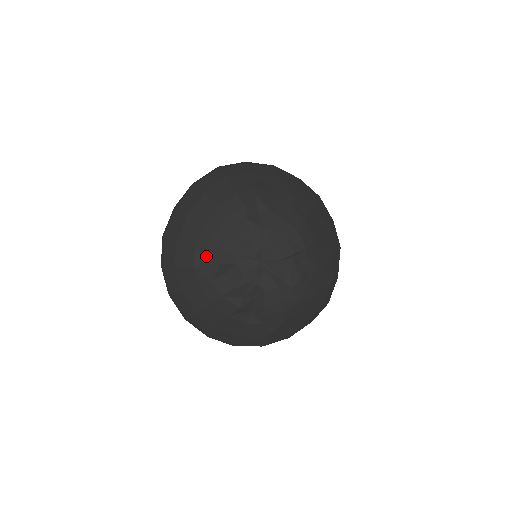
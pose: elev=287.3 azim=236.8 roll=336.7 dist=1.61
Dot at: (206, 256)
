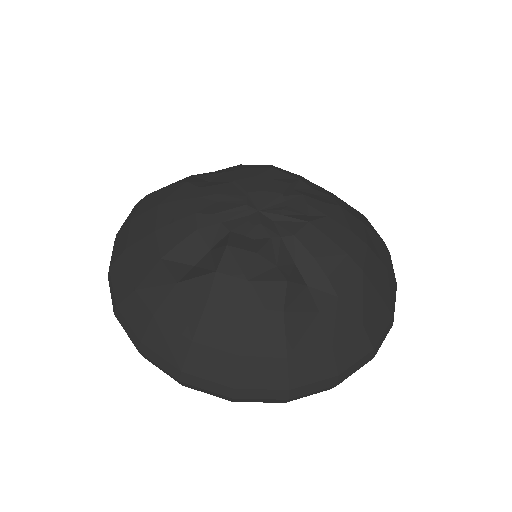
Dot at: (185, 259)
